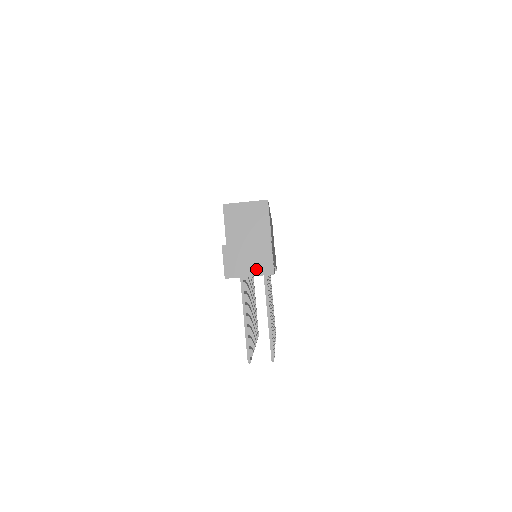
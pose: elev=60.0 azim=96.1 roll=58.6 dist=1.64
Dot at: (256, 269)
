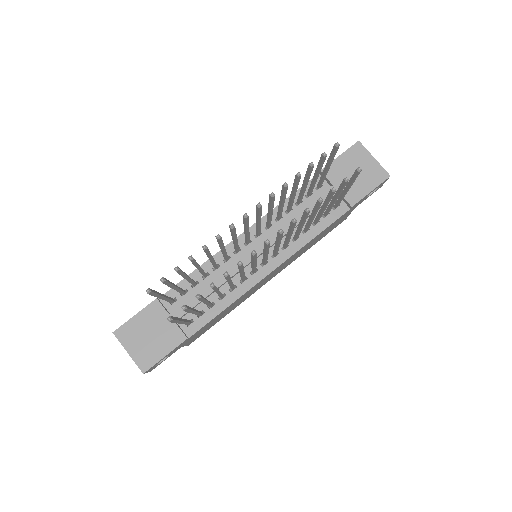
Dot at: occluded
